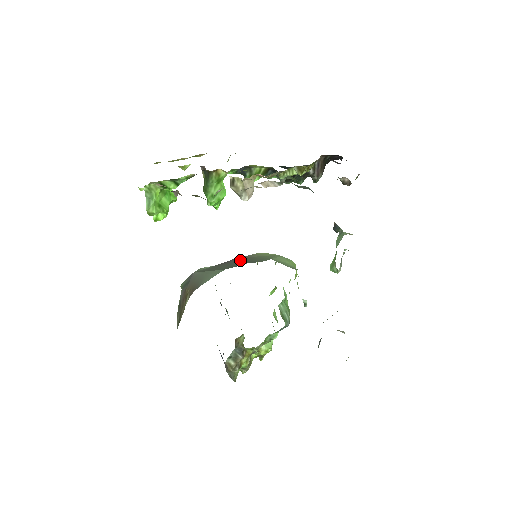
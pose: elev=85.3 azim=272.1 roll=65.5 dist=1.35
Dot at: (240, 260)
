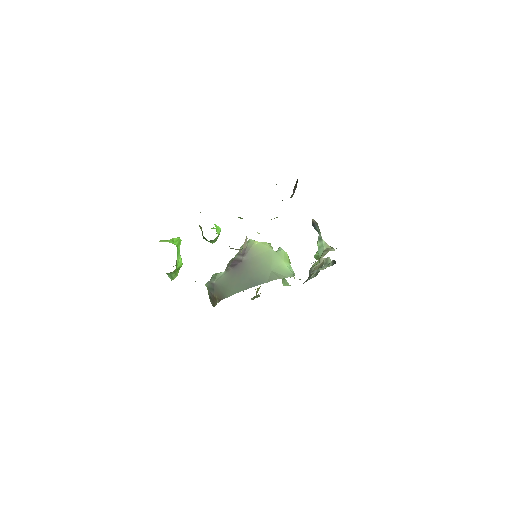
Dot at: (248, 272)
